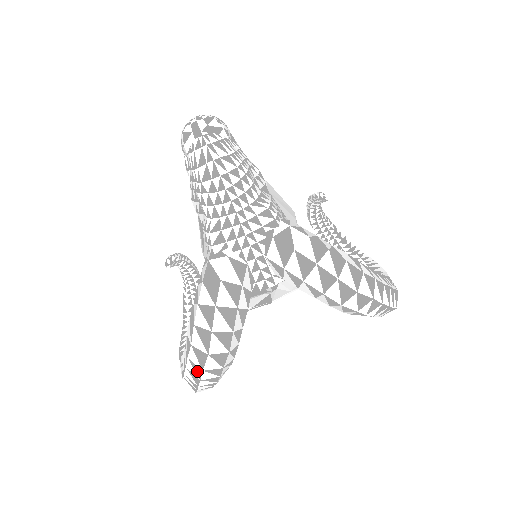
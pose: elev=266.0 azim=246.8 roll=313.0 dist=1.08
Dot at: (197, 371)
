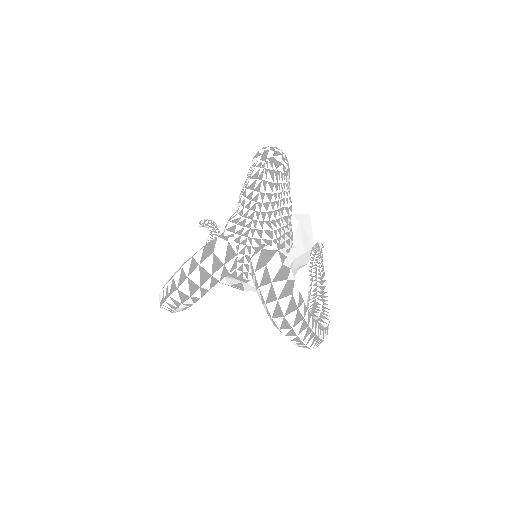
Dot at: (167, 294)
